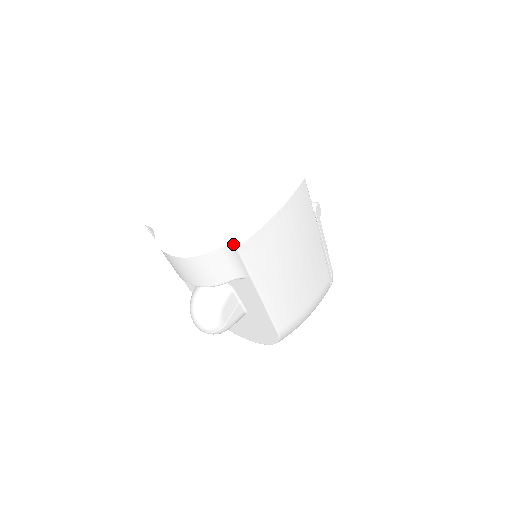
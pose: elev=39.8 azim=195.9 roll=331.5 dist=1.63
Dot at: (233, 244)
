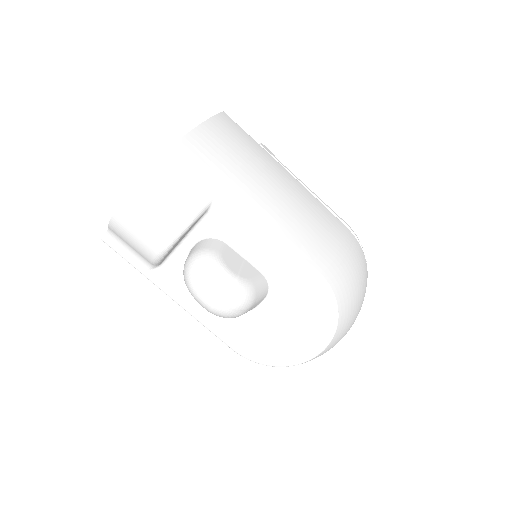
Dot at: (171, 148)
